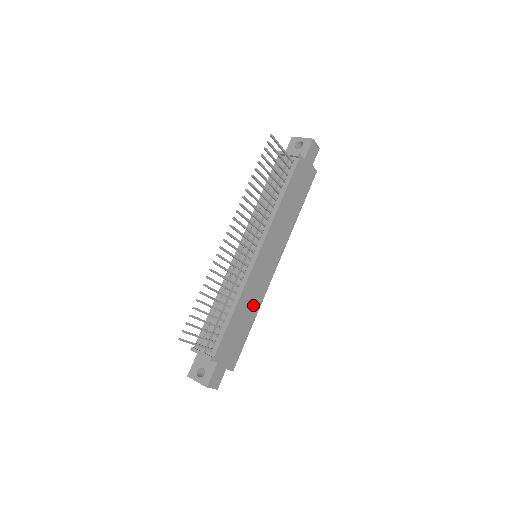
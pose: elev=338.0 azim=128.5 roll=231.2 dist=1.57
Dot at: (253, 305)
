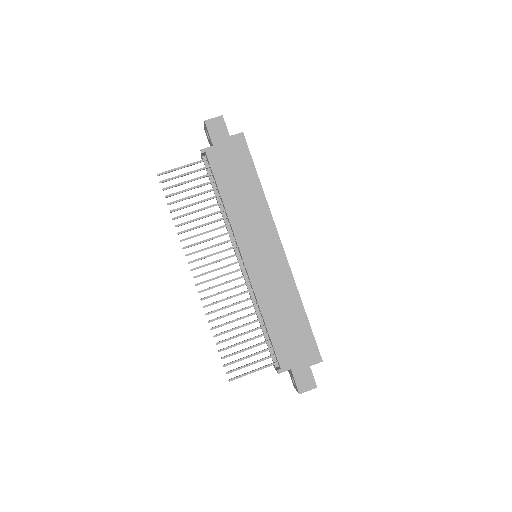
Dot at: (286, 298)
